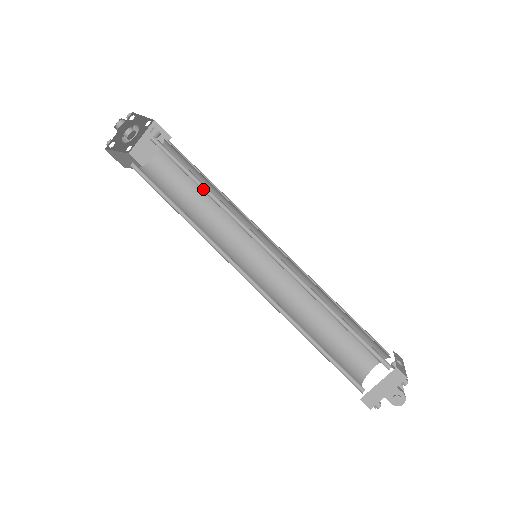
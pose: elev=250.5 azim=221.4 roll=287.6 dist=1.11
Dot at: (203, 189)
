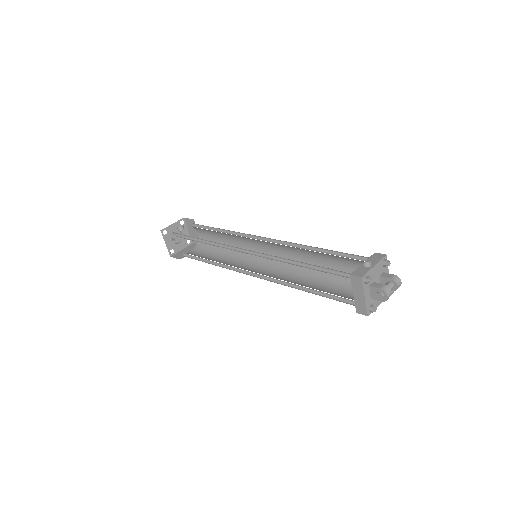
Dot at: (206, 242)
